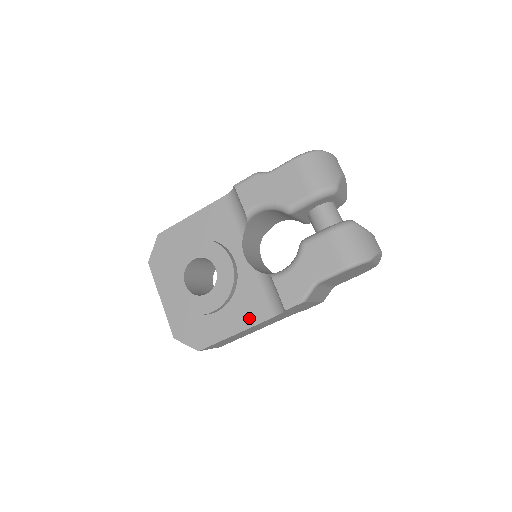
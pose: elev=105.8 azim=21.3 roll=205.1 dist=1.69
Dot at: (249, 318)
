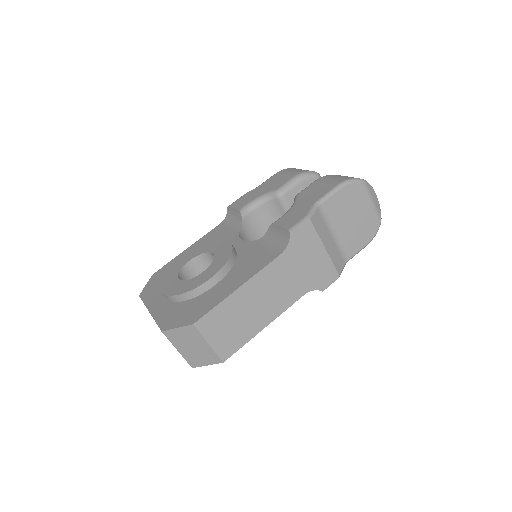
Dot at: (253, 269)
